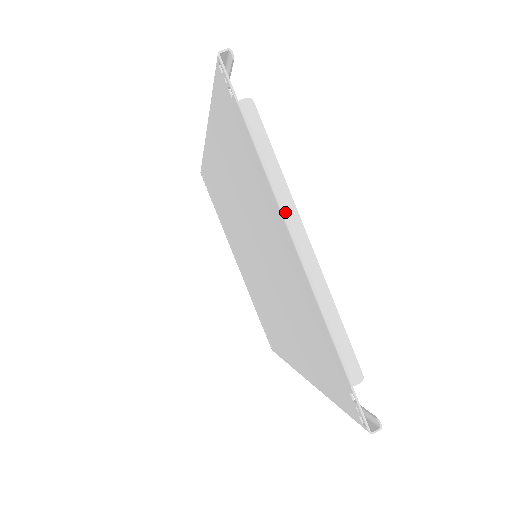
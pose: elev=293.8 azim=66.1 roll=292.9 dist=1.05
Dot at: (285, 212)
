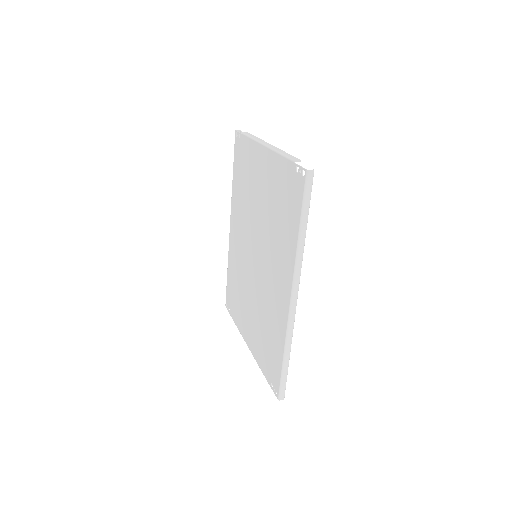
Dot at: (260, 141)
